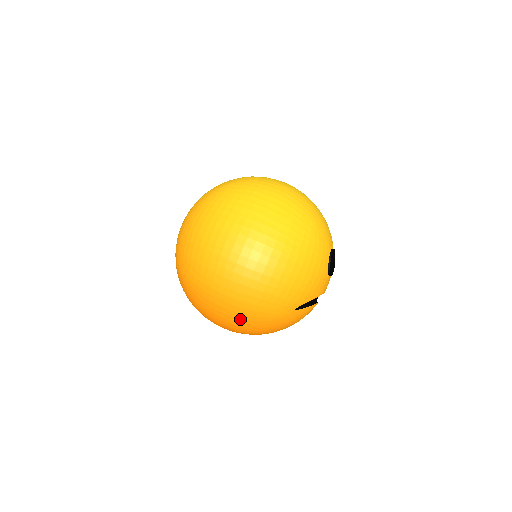
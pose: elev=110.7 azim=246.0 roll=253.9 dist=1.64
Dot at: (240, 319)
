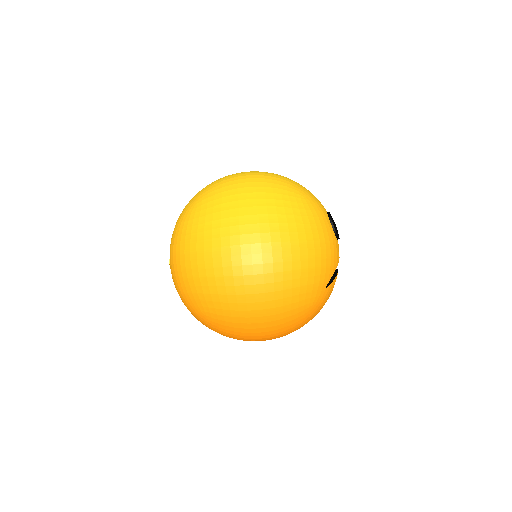
Dot at: (280, 325)
